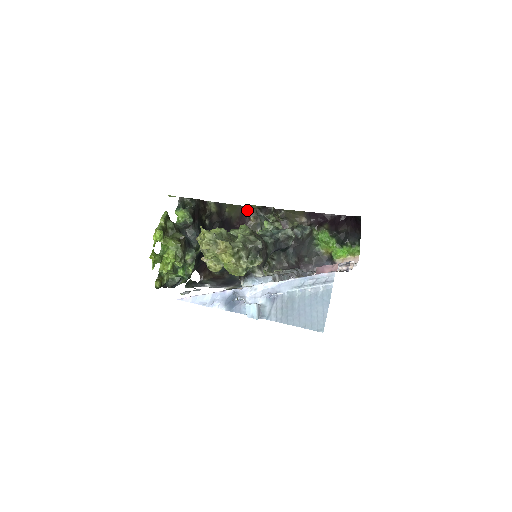
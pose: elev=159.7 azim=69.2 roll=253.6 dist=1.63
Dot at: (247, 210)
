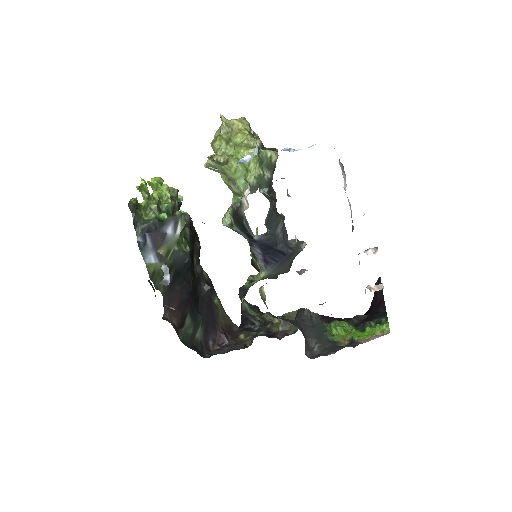
Dot at: occluded
